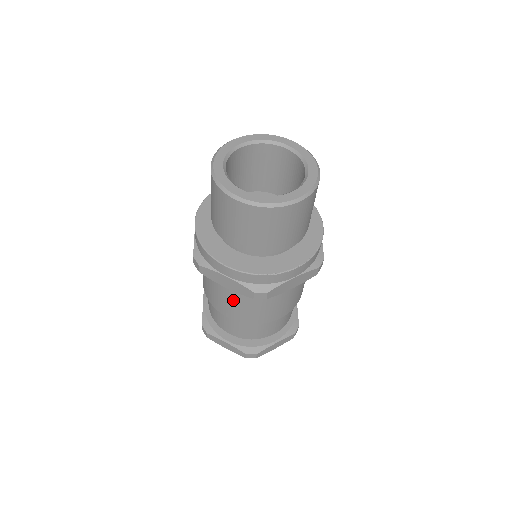
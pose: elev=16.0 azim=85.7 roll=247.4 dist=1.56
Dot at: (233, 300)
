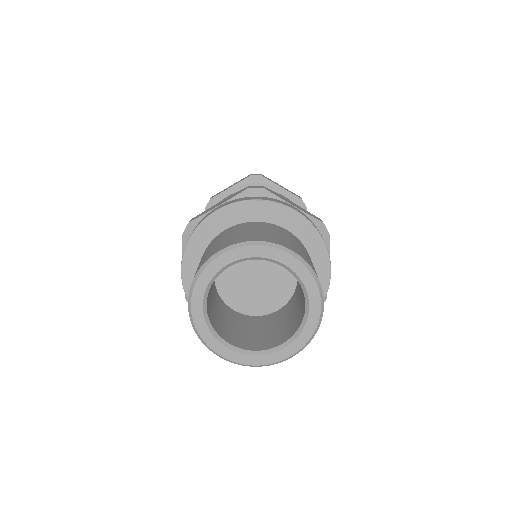
Dot at: occluded
